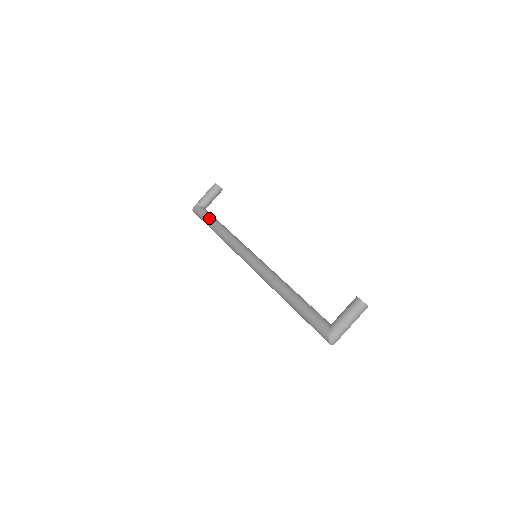
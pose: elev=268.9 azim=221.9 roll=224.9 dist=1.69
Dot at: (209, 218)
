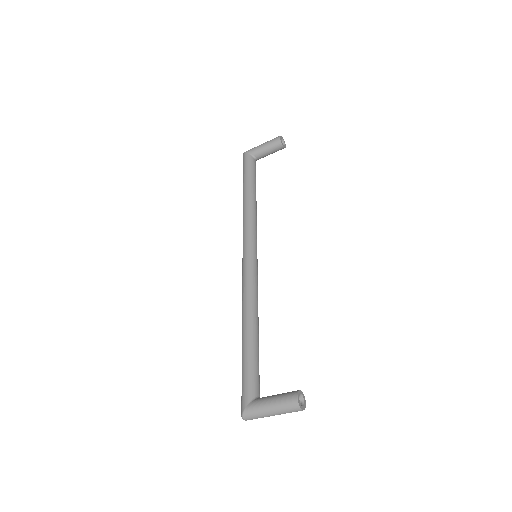
Dot at: (247, 177)
